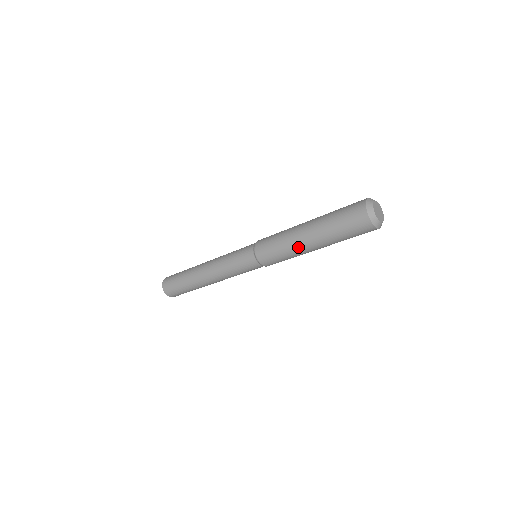
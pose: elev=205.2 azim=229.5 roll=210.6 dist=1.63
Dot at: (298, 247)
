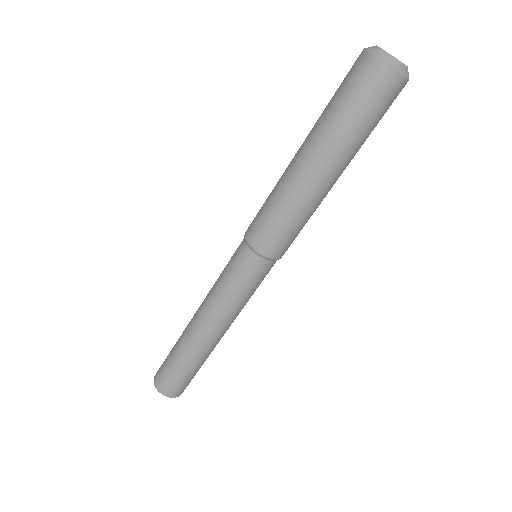
Dot at: (290, 179)
